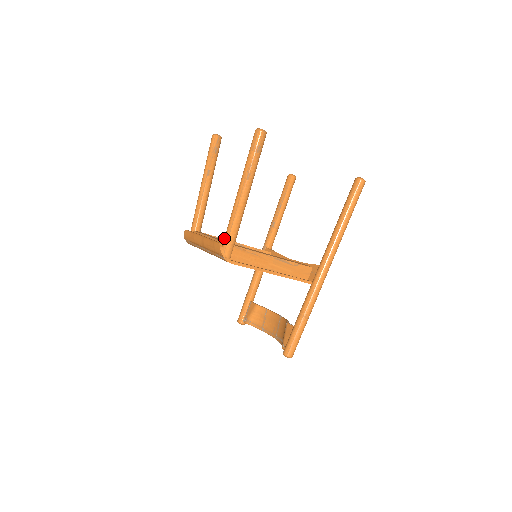
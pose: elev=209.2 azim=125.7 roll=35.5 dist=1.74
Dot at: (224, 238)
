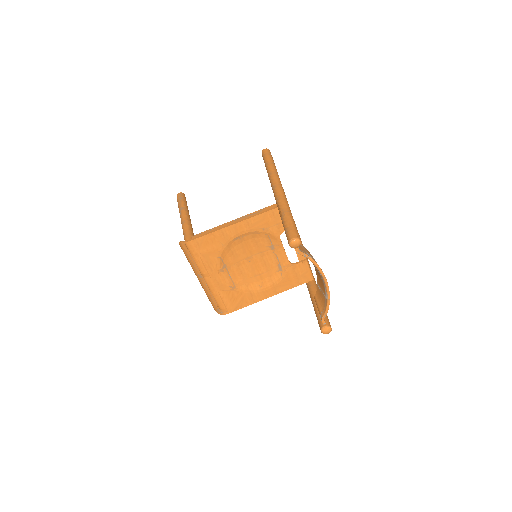
Dot at: occluded
